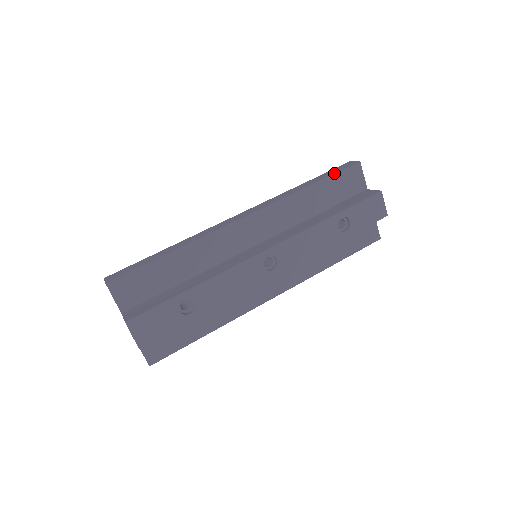
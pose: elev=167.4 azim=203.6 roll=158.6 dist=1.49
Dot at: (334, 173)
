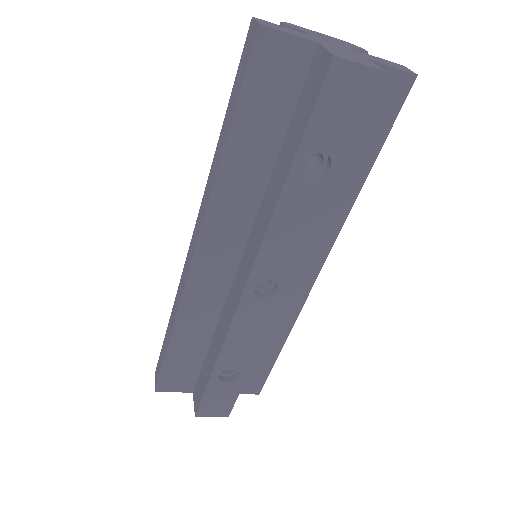
Dot at: (238, 94)
